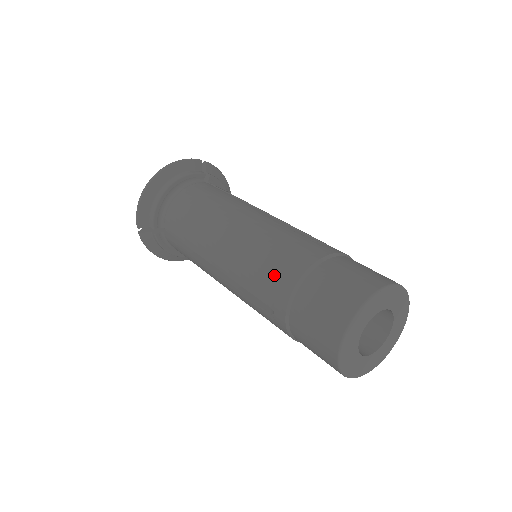
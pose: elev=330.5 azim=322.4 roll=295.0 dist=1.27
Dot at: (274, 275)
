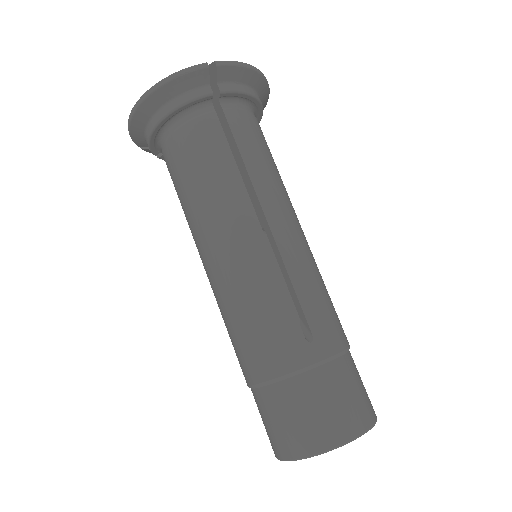
Dot at: (240, 354)
